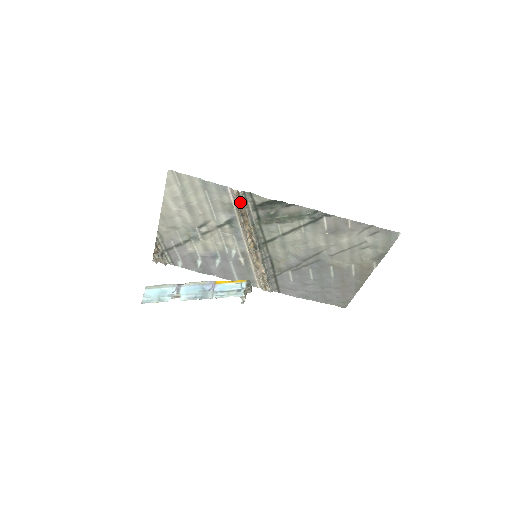
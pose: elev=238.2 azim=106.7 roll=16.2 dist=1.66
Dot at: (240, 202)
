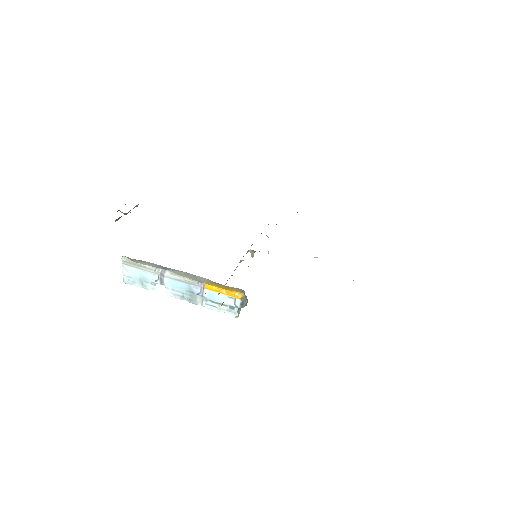
Dot at: occluded
